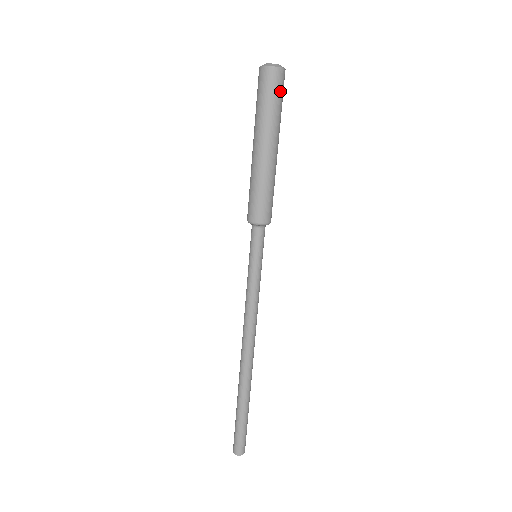
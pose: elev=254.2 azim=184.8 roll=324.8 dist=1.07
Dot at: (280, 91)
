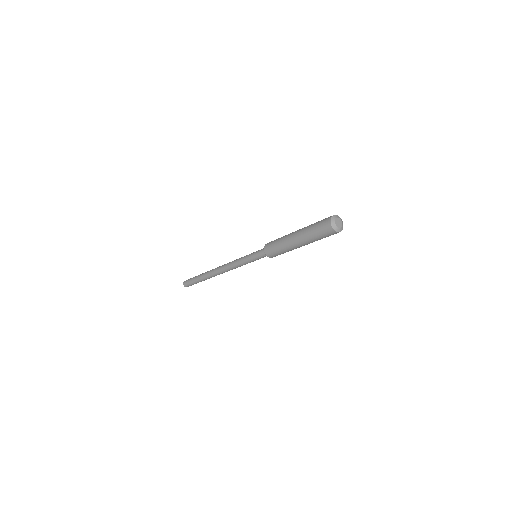
Dot at: occluded
